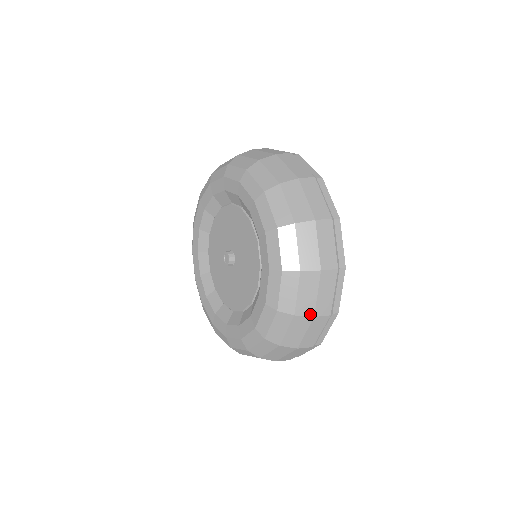
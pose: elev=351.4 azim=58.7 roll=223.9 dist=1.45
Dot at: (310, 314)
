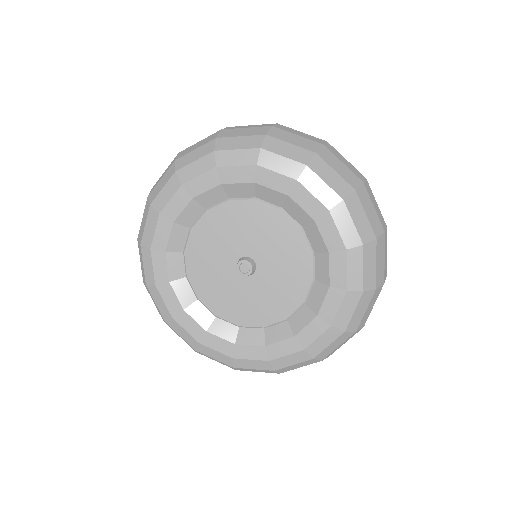
Dot at: (359, 182)
